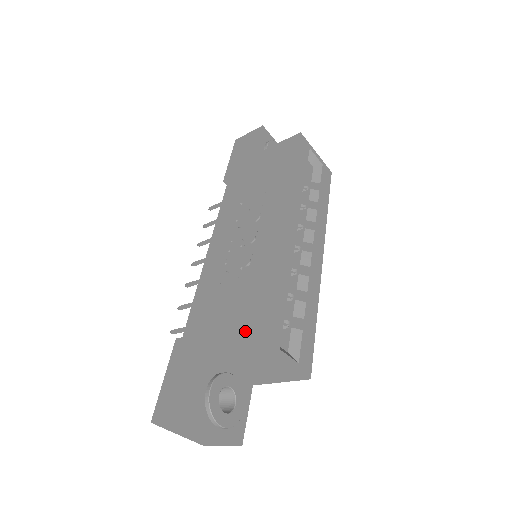
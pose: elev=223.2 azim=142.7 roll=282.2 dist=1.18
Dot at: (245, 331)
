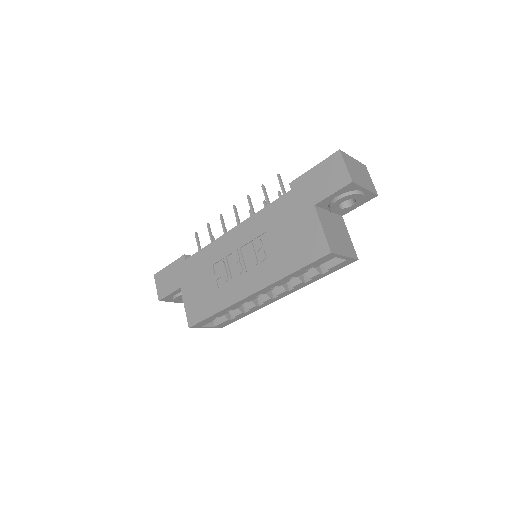
Dot at: (192, 310)
